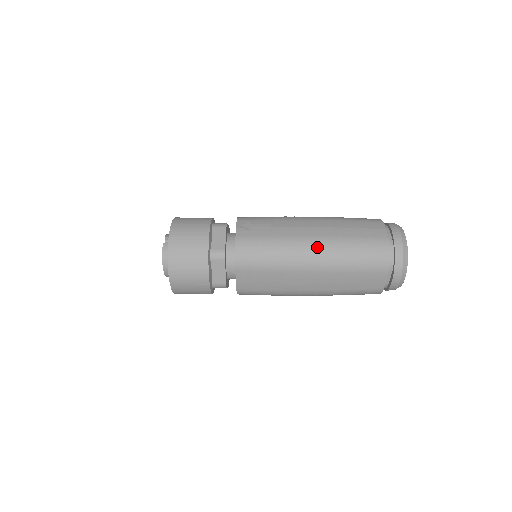
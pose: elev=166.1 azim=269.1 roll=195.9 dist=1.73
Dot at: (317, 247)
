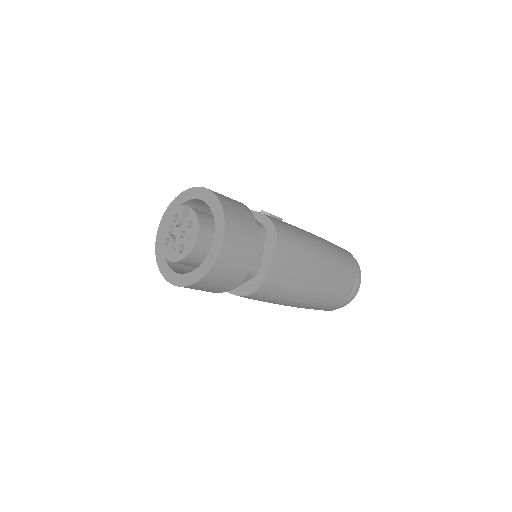
Dot at: (322, 242)
